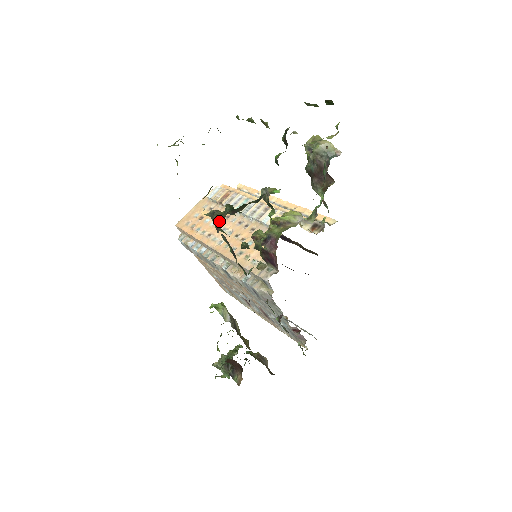
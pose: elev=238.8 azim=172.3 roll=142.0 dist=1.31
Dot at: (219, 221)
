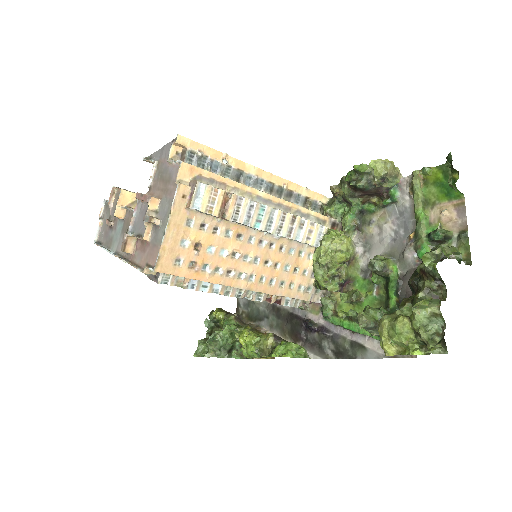
Dot at: occluded
